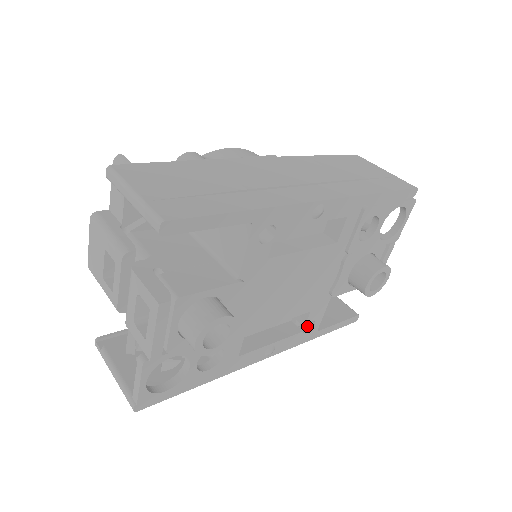
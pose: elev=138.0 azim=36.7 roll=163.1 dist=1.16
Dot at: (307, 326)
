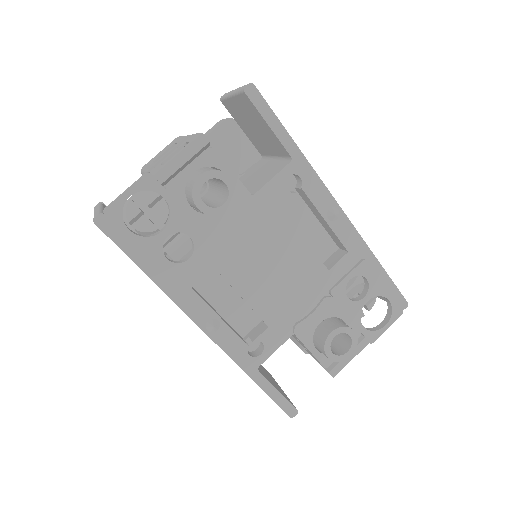
Dot at: (253, 354)
